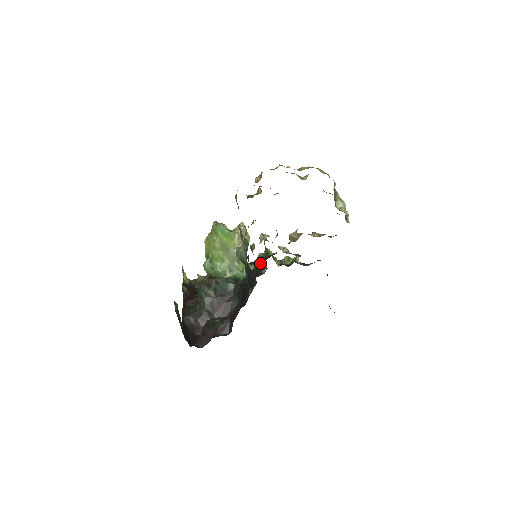
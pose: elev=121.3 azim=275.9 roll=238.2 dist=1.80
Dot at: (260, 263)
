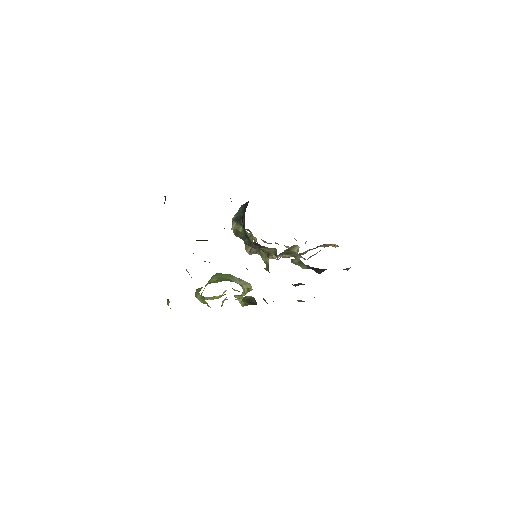
Dot at: occluded
